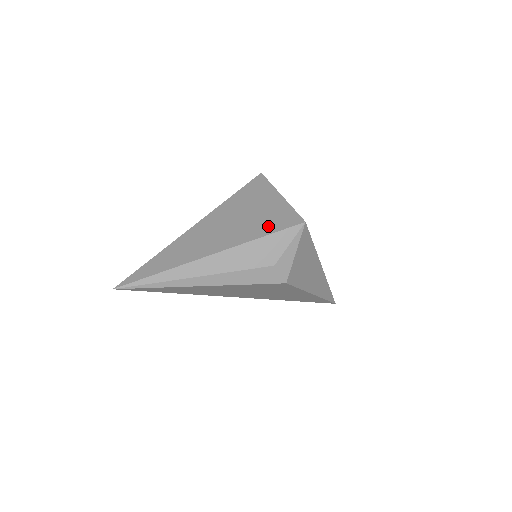
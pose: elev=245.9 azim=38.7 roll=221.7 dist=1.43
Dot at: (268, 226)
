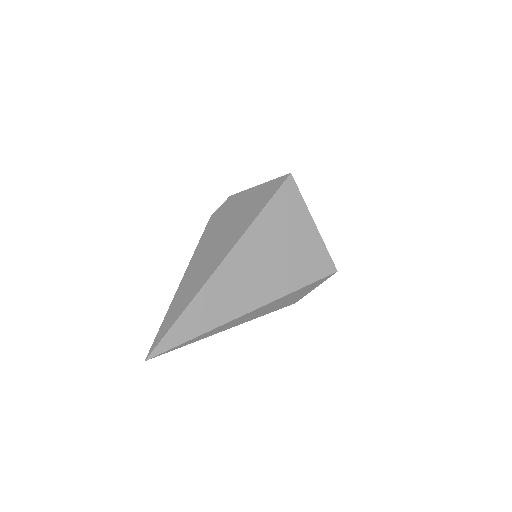
Dot at: (304, 274)
